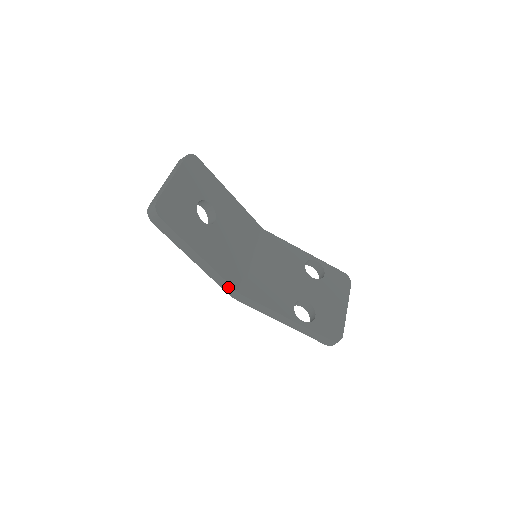
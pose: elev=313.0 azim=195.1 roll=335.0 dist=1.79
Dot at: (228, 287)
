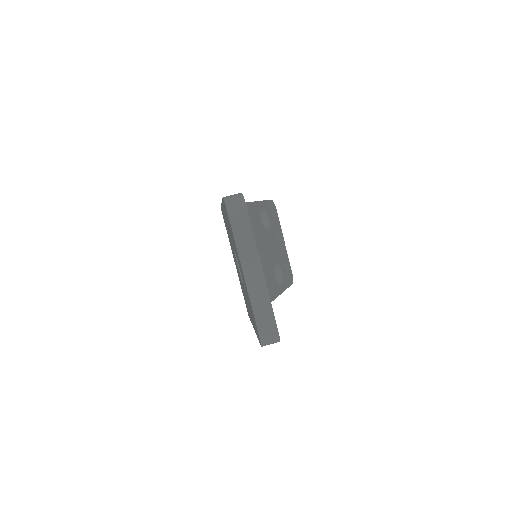
Dot at: occluded
